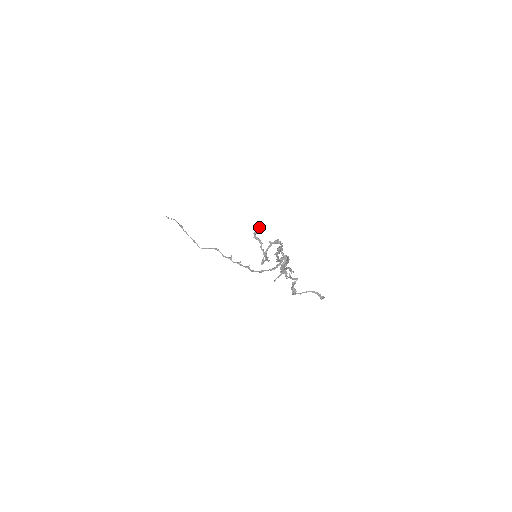
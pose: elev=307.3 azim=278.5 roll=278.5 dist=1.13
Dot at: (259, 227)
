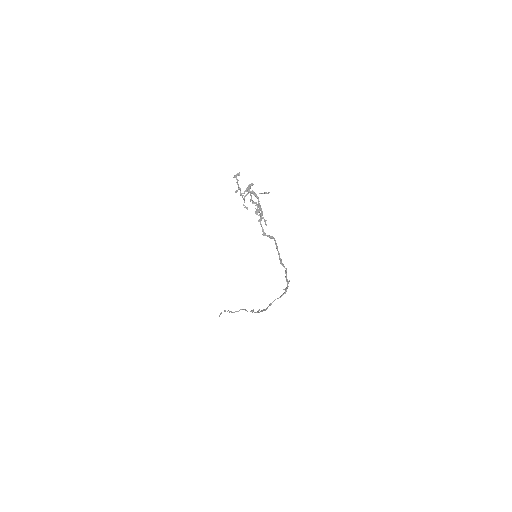
Dot at: (238, 173)
